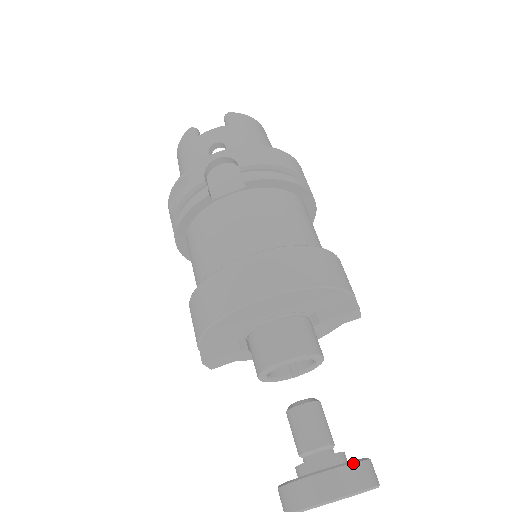
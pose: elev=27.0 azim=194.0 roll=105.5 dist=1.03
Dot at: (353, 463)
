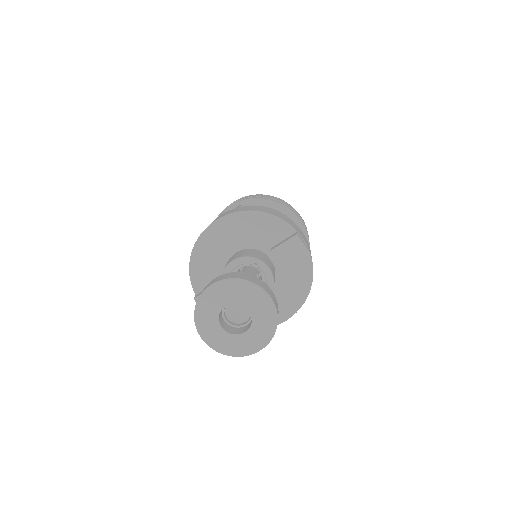
Dot at: (243, 273)
